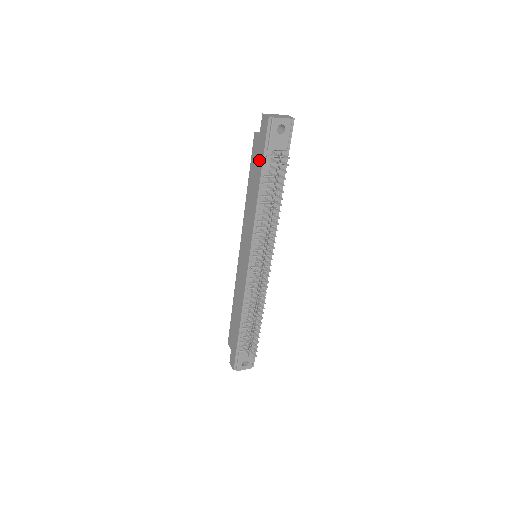
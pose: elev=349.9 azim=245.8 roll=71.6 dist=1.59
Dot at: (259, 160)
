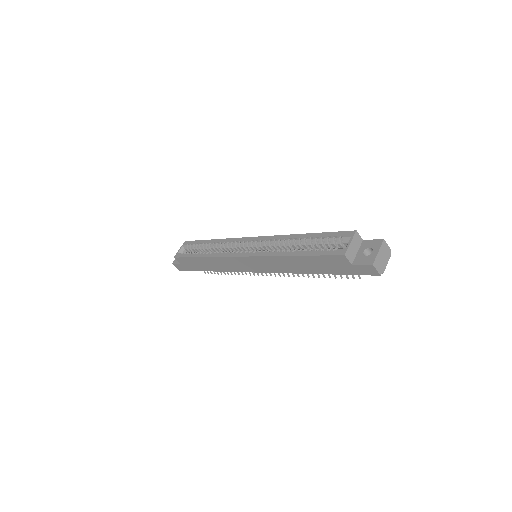
Dot at: (334, 270)
